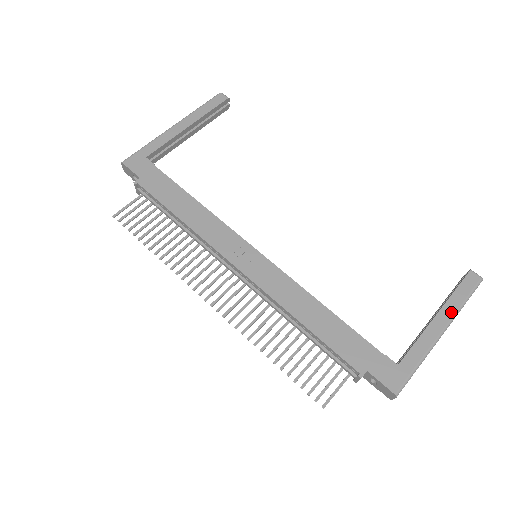
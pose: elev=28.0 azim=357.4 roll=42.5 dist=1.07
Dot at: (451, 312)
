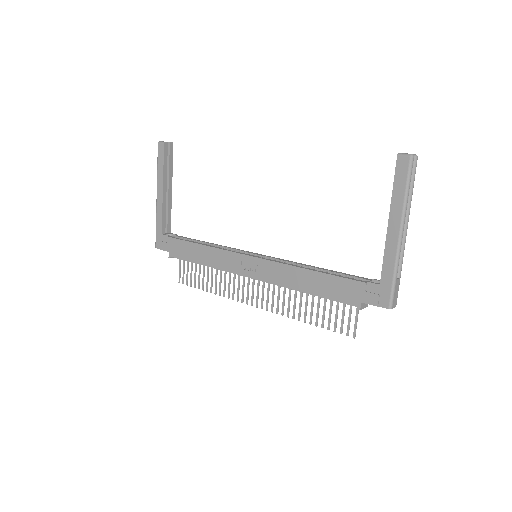
Dot at: (398, 211)
